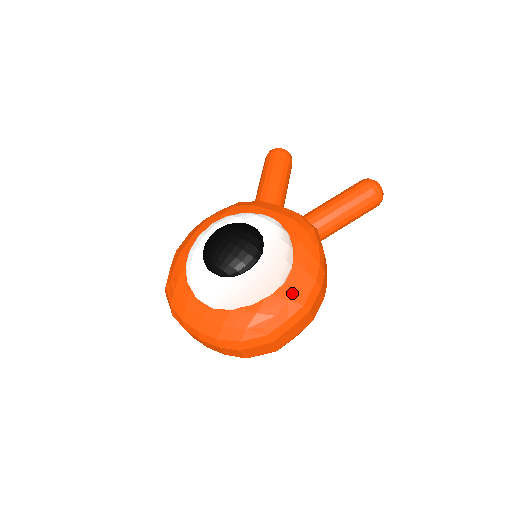
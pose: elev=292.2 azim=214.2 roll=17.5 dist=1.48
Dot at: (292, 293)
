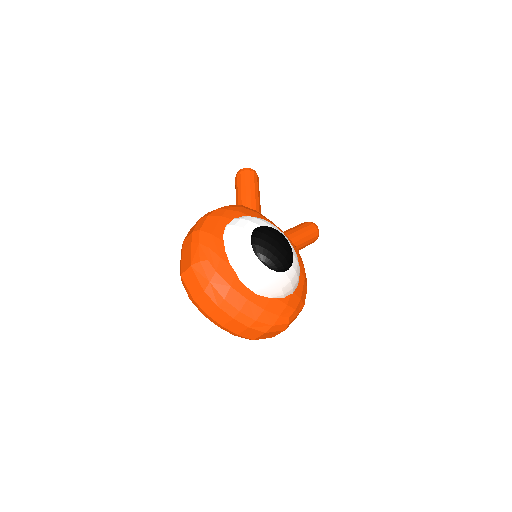
Dot at: (302, 295)
